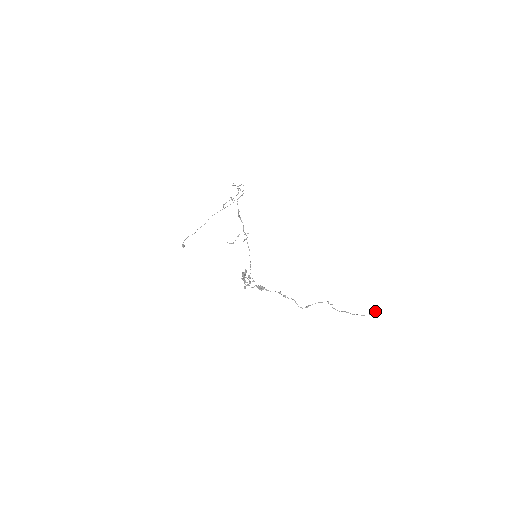
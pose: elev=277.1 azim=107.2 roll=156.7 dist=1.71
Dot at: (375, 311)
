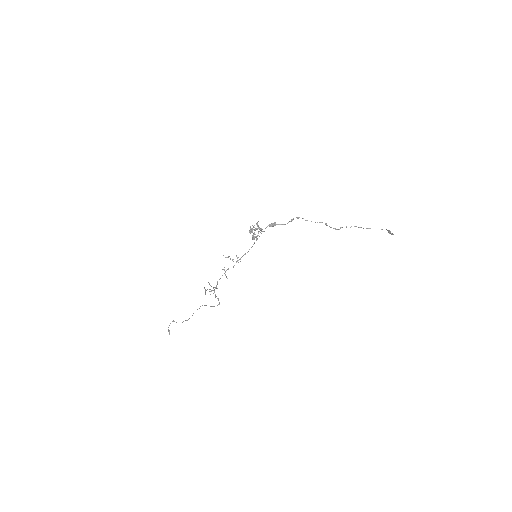
Dot at: (388, 230)
